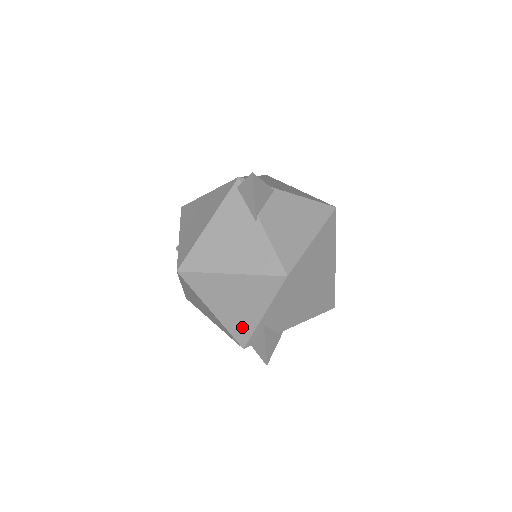
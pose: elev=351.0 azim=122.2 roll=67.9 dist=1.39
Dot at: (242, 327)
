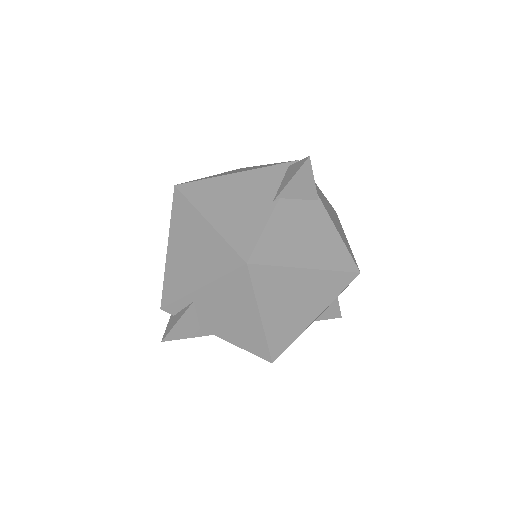
Dot at: (176, 285)
